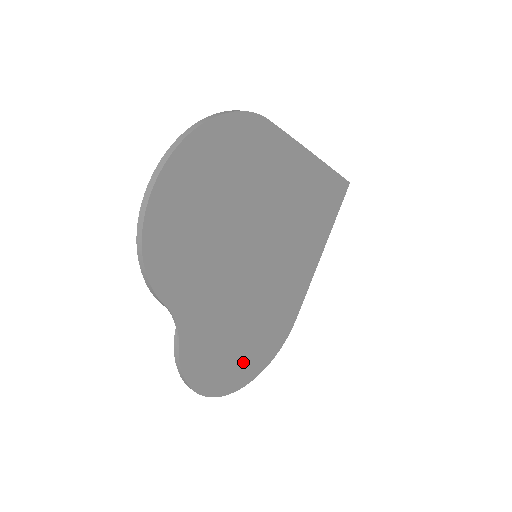
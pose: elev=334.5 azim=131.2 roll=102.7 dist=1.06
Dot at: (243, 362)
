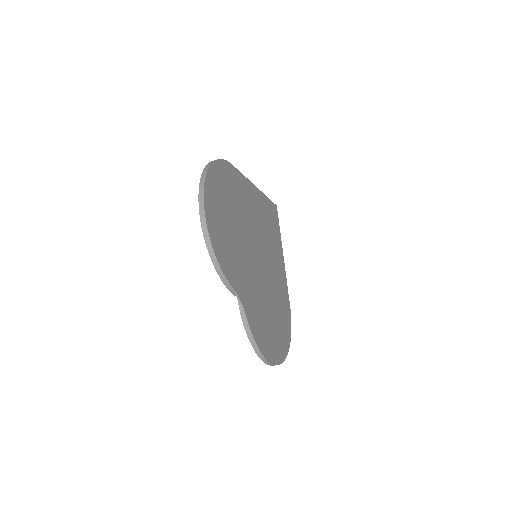
Dot at: (278, 338)
